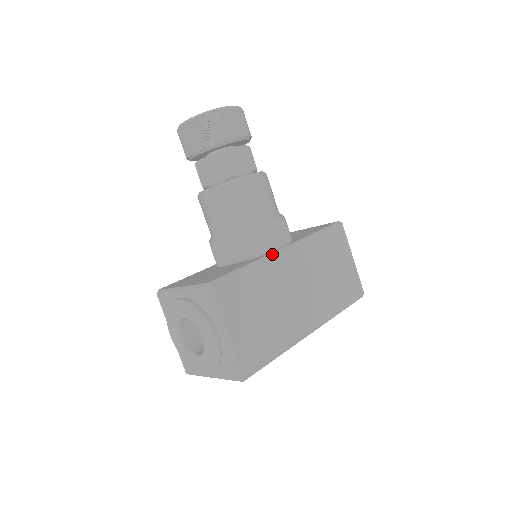
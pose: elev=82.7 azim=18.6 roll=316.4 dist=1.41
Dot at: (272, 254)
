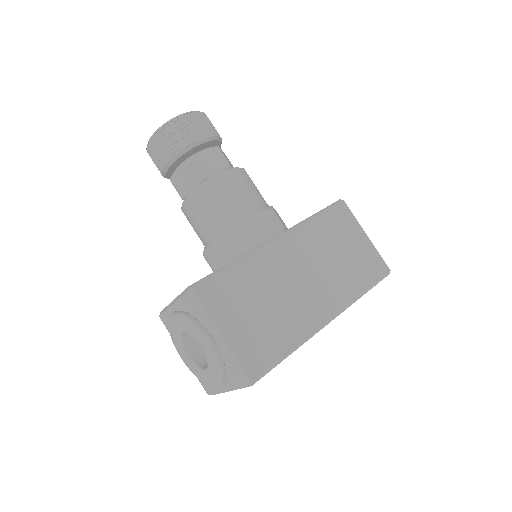
Dot at: (261, 245)
